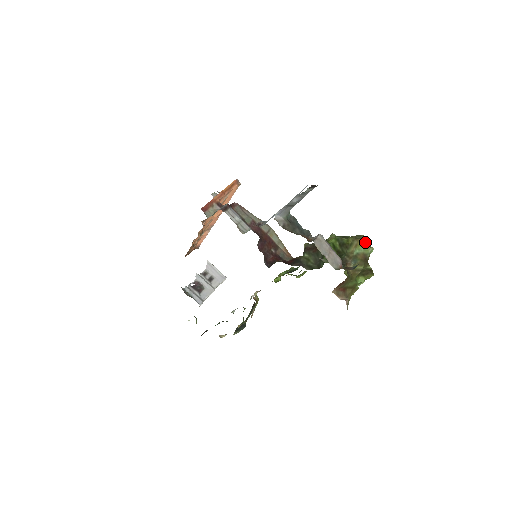
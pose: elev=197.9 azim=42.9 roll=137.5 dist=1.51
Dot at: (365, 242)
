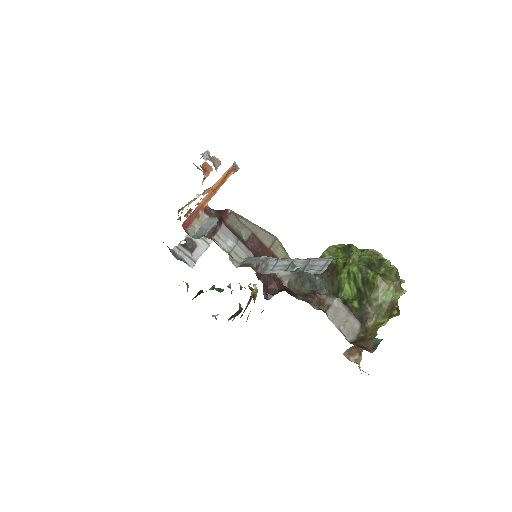
Dot at: (396, 285)
